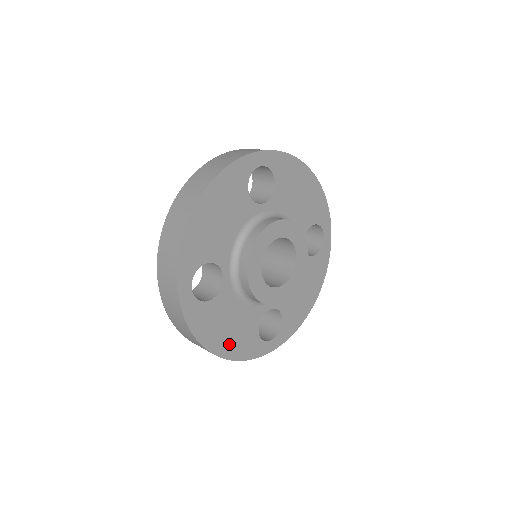
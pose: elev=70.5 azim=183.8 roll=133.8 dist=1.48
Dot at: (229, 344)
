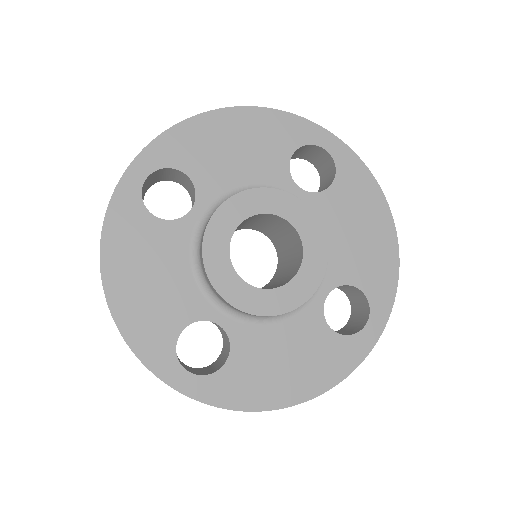
Dot at: (304, 379)
